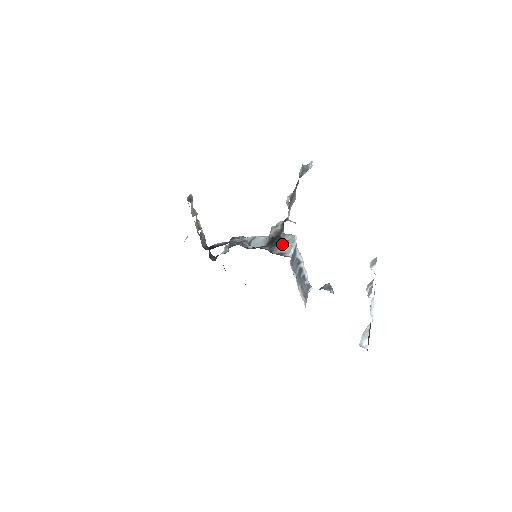
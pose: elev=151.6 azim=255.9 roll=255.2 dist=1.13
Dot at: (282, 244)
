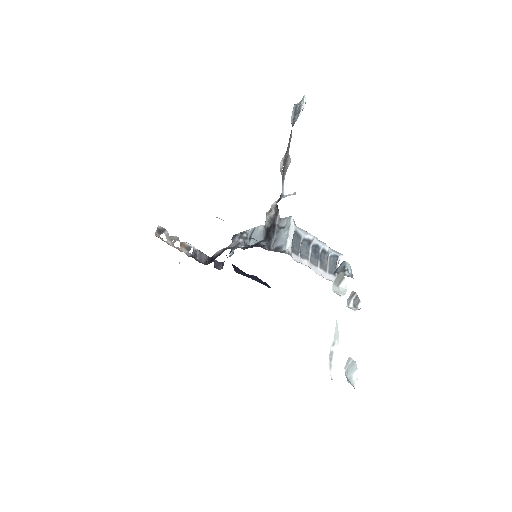
Dot at: (278, 235)
